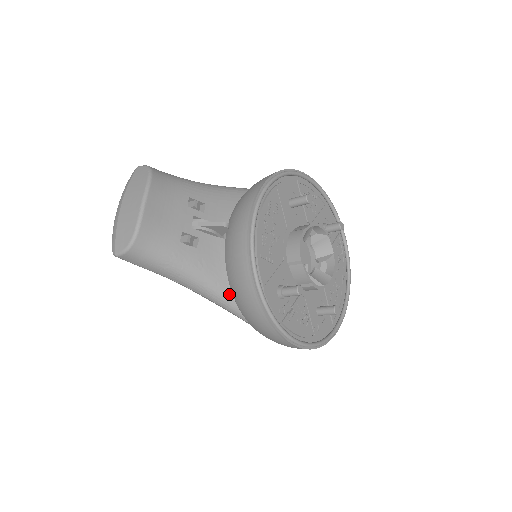
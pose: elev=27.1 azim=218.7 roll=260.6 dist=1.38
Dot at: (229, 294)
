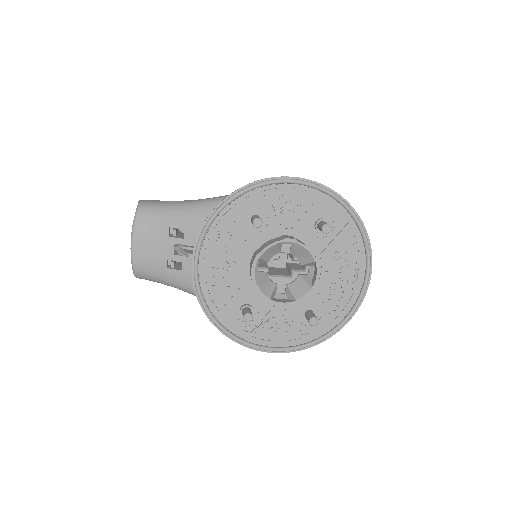
Dot at: occluded
